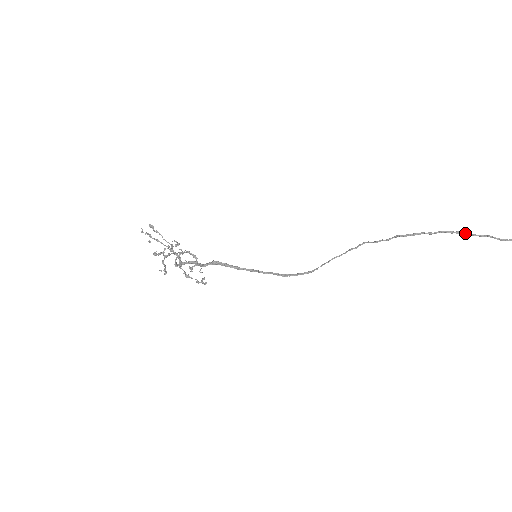
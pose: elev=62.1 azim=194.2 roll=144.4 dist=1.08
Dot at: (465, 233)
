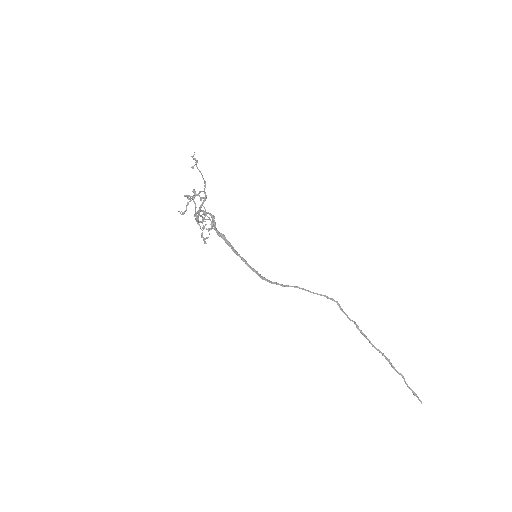
Dot at: occluded
